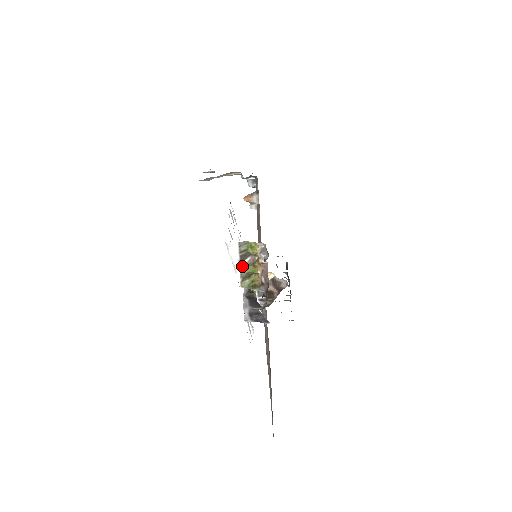
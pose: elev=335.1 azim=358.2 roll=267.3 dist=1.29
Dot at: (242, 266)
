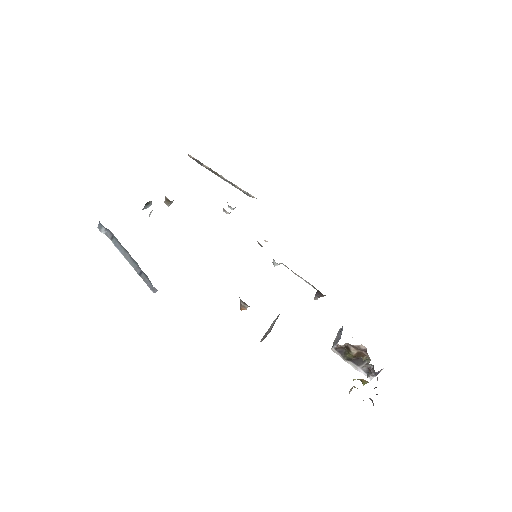
Dot at: occluded
